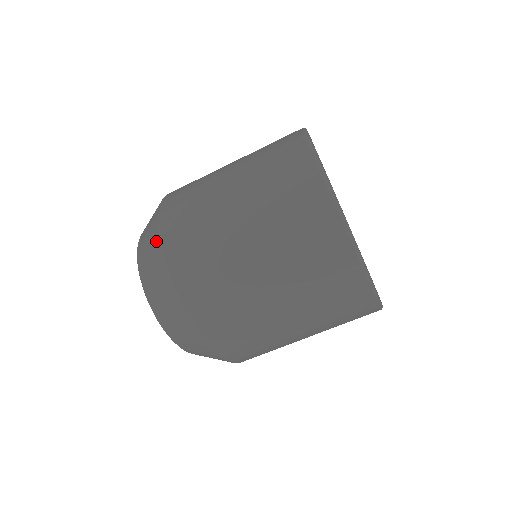
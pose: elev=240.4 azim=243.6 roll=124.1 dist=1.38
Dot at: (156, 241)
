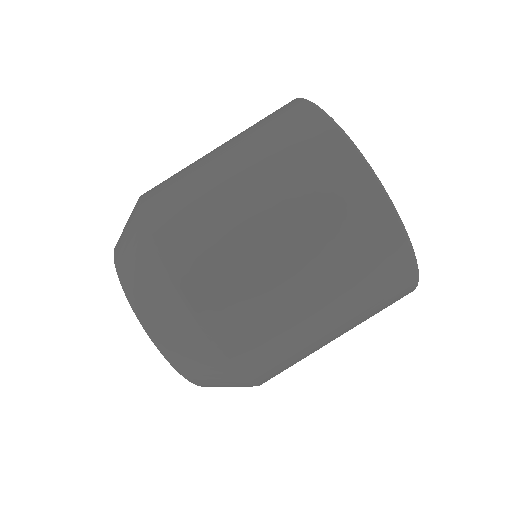
Dot at: occluded
